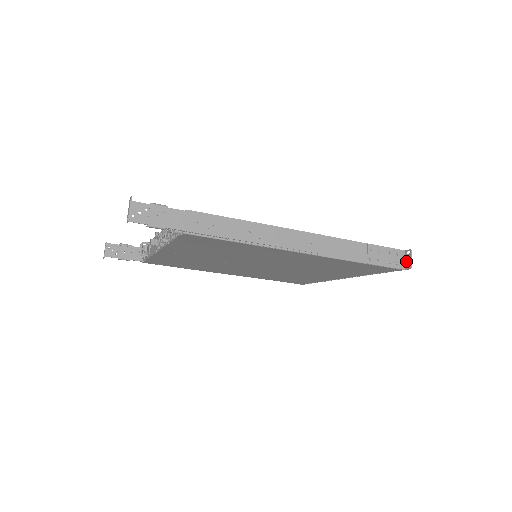
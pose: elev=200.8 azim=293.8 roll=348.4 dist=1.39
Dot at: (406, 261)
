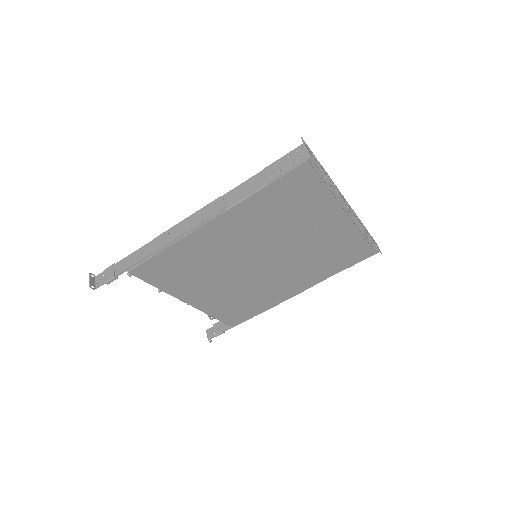
Dot at: occluded
